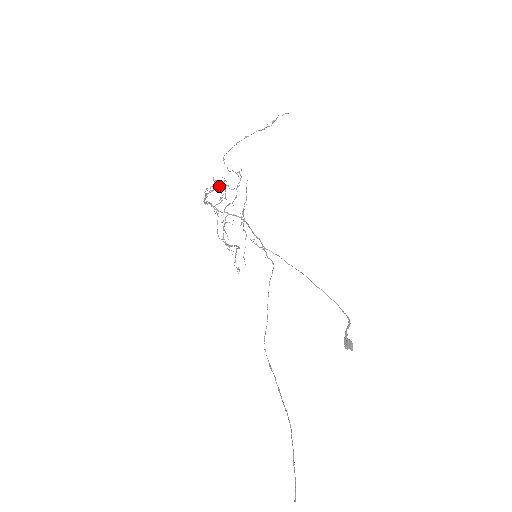
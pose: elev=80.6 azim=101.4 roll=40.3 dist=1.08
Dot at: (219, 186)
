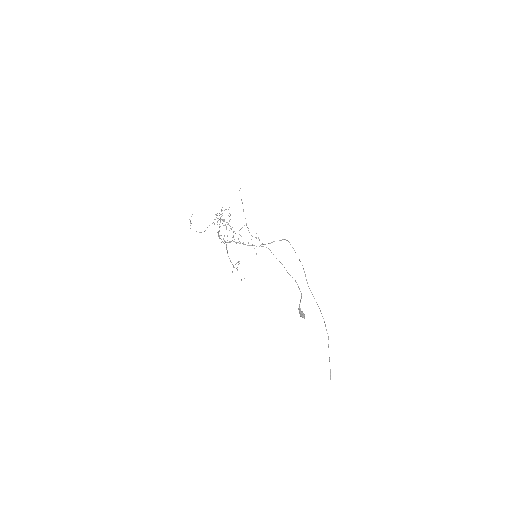
Dot at: (218, 220)
